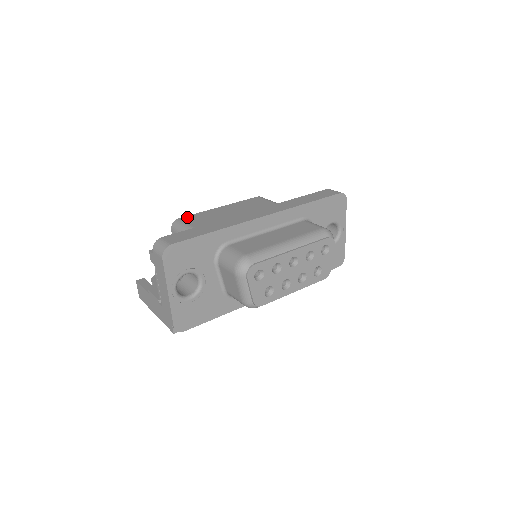
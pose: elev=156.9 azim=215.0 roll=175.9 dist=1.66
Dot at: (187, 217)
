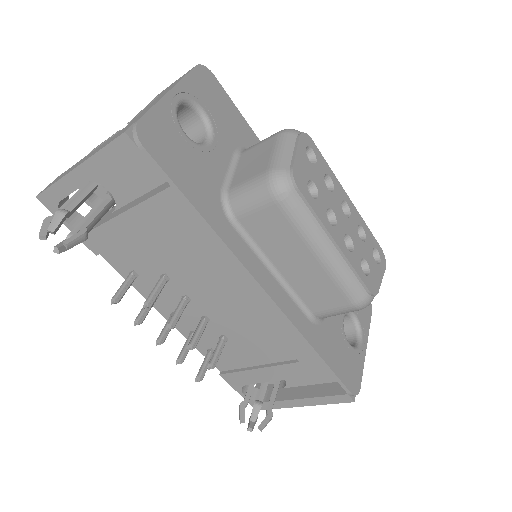
Dot at: occluded
